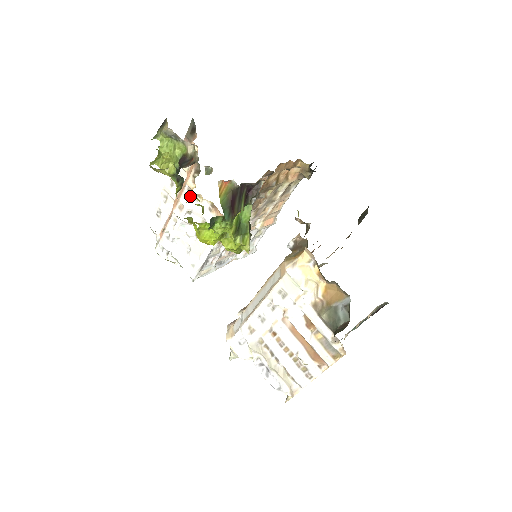
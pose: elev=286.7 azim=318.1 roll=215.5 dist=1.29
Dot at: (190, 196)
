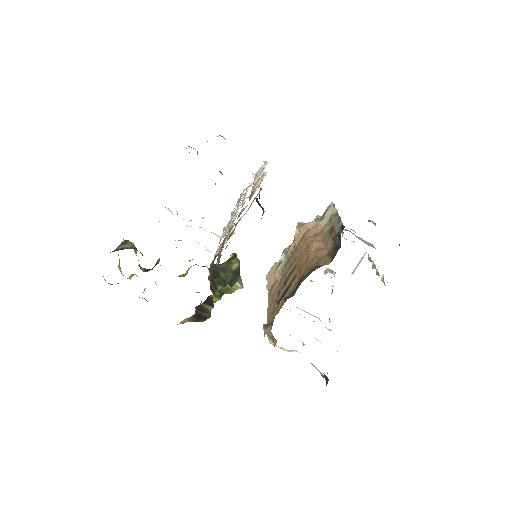
Dot at: occluded
